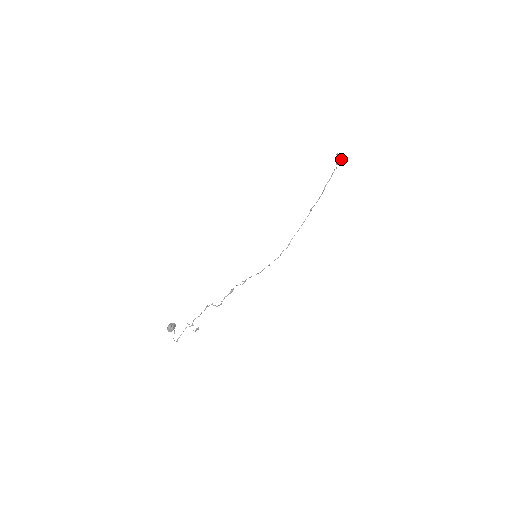
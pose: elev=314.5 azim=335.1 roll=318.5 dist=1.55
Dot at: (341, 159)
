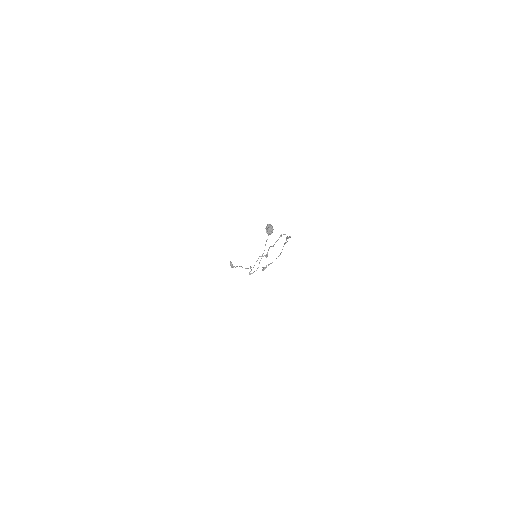
Dot at: occluded
